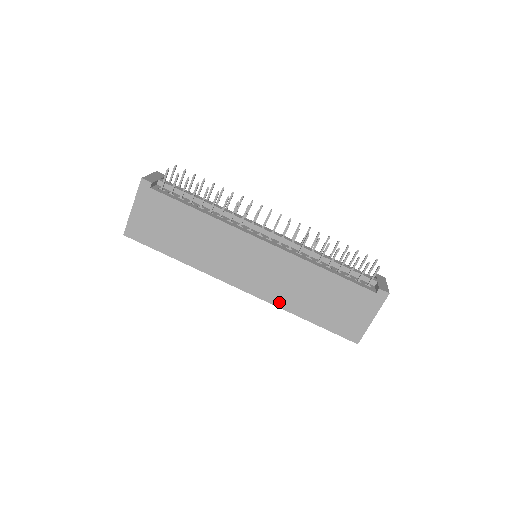
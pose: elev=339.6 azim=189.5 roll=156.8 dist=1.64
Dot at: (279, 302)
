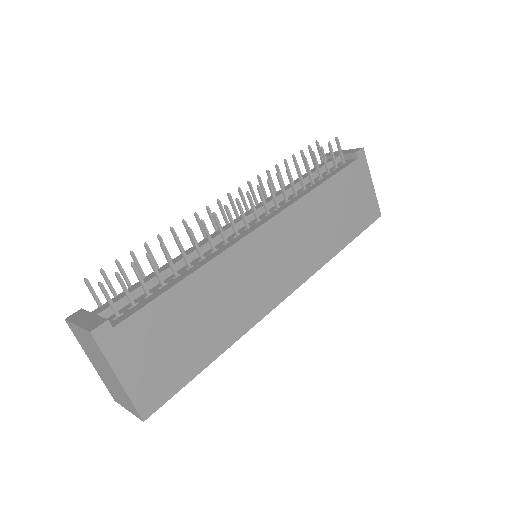
Dot at: (319, 261)
